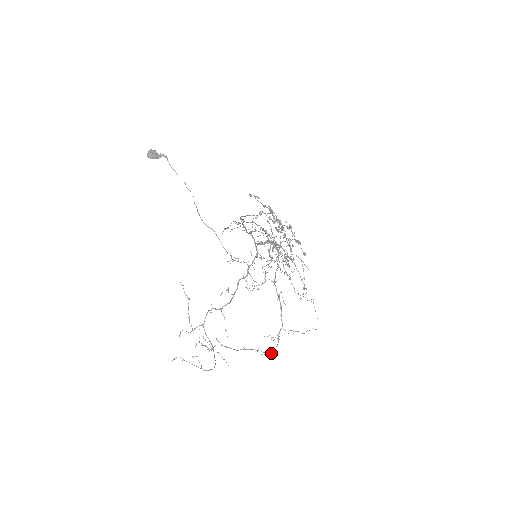
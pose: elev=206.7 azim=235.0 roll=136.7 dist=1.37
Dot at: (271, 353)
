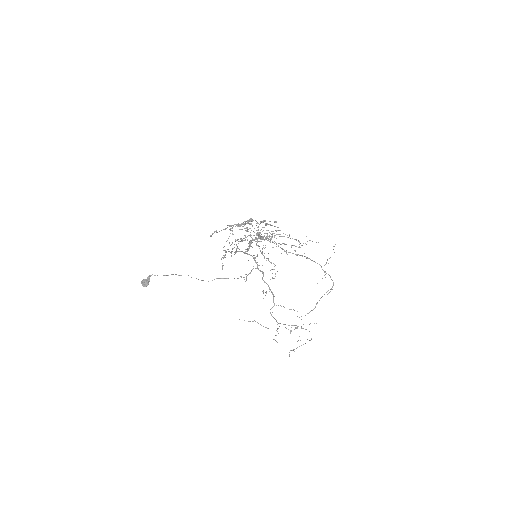
Dot at: occluded
